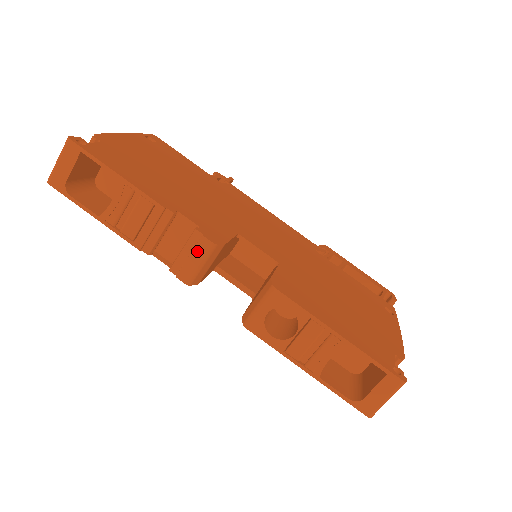
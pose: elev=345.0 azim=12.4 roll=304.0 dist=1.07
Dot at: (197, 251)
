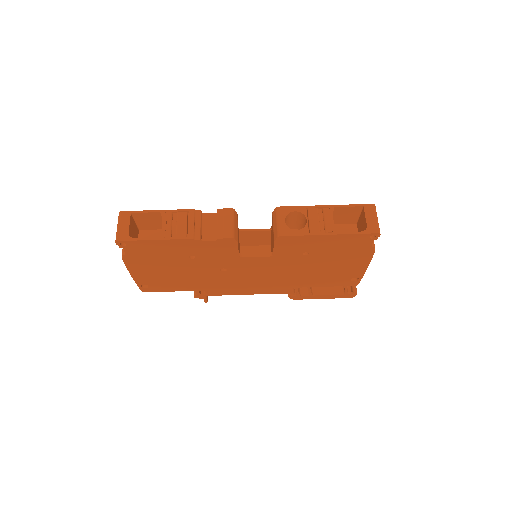
Dot at: (226, 217)
